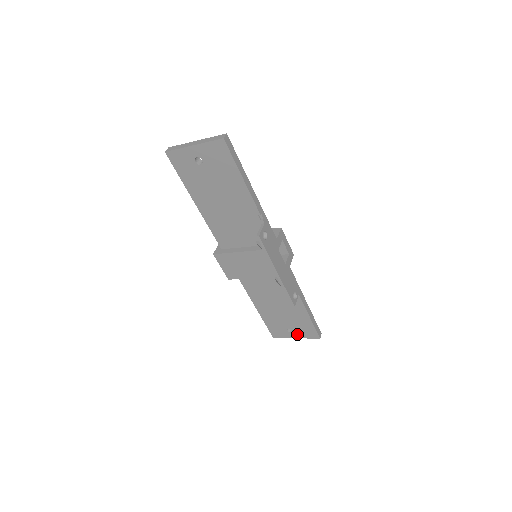
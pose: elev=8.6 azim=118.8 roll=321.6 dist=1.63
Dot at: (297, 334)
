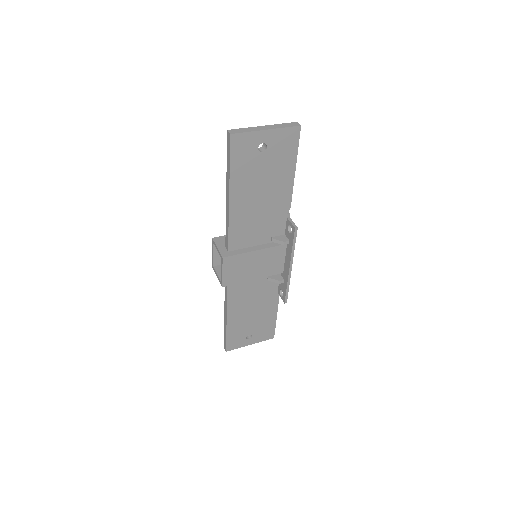
Dot at: (254, 339)
